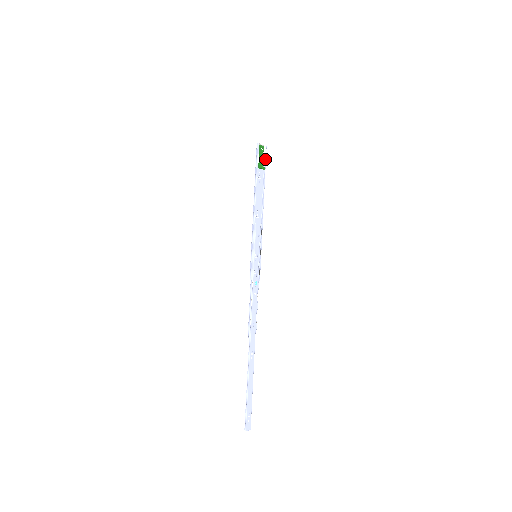
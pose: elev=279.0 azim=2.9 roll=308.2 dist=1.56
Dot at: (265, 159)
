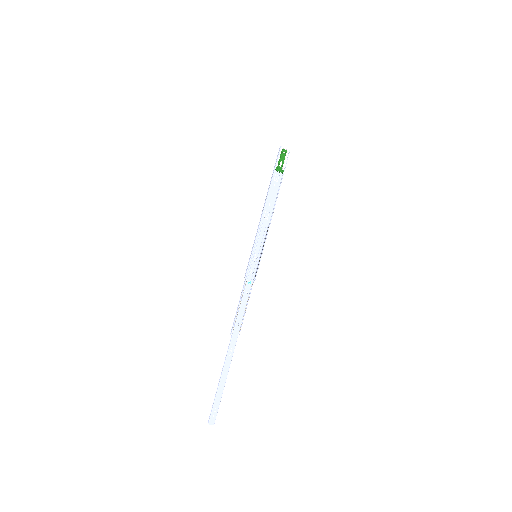
Dot at: (286, 163)
